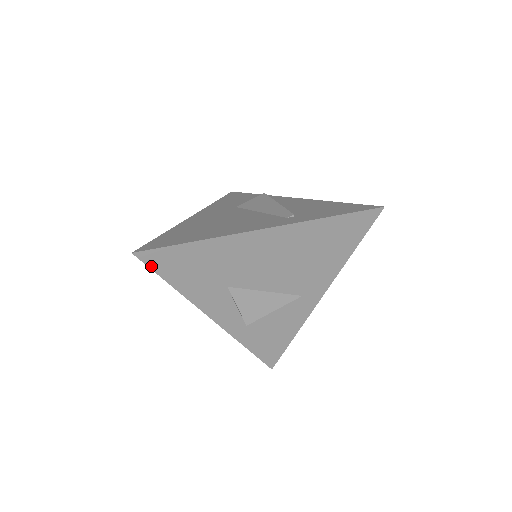
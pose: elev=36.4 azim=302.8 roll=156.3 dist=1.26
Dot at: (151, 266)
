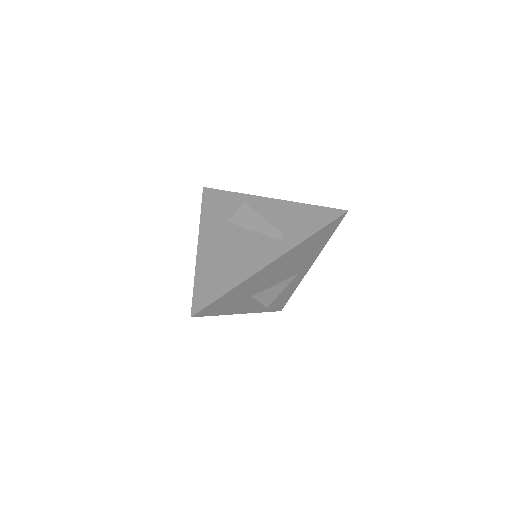
Dot at: (203, 315)
